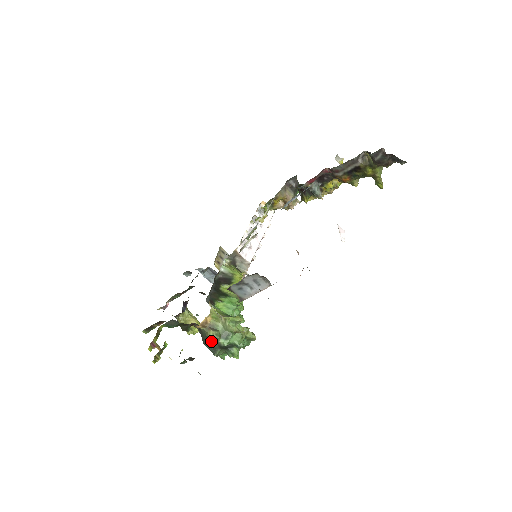
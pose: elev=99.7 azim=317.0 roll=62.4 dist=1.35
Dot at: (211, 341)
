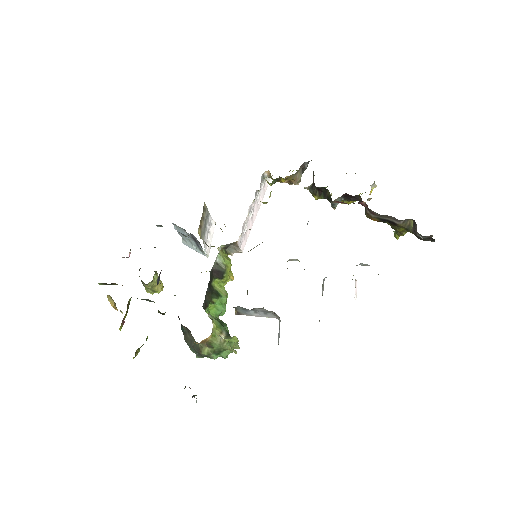
Dot at: (203, 354)
